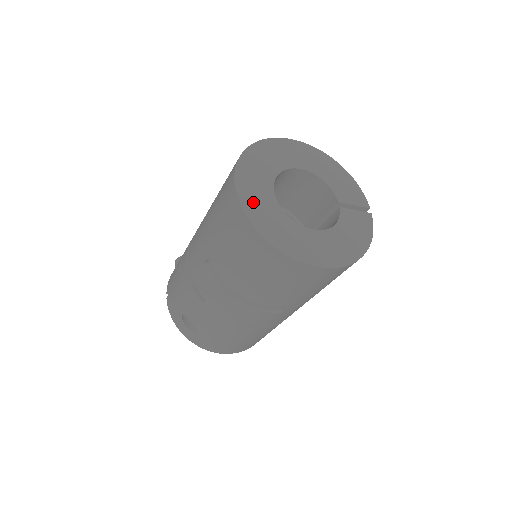
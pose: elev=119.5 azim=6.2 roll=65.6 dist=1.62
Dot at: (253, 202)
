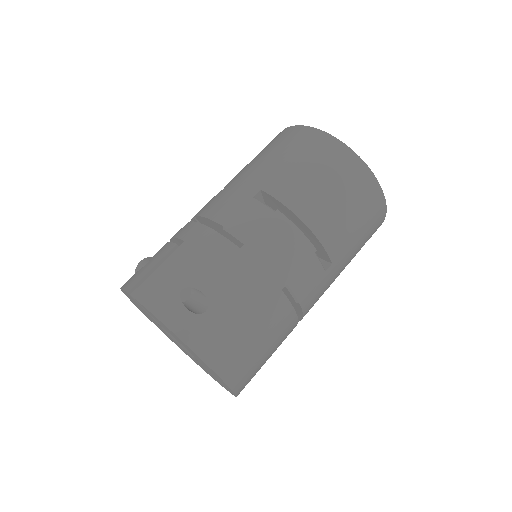
Dot at: occluded
